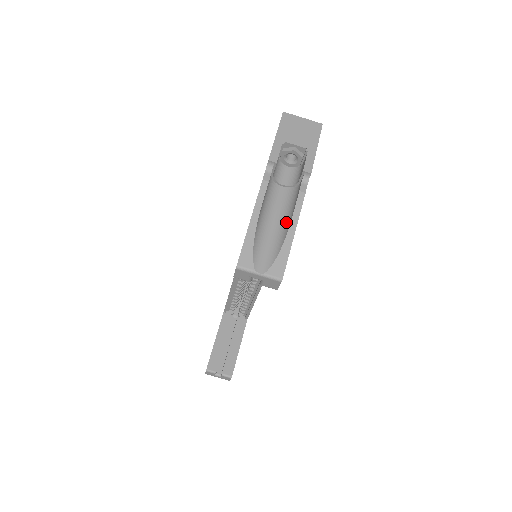
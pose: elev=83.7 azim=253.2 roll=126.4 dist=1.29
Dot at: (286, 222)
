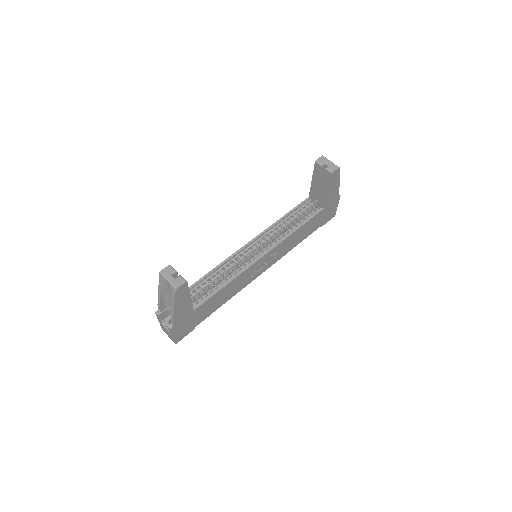
Dot at: occluded
